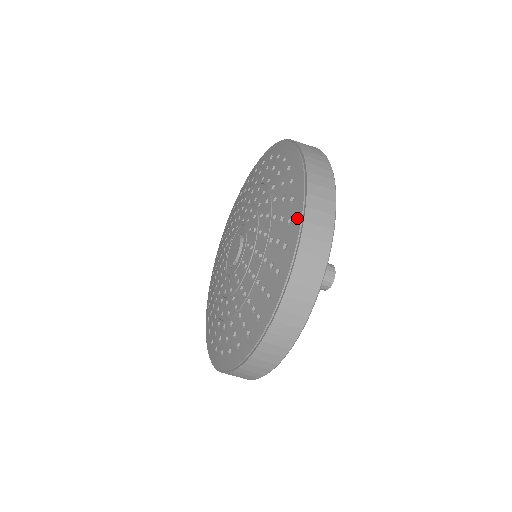
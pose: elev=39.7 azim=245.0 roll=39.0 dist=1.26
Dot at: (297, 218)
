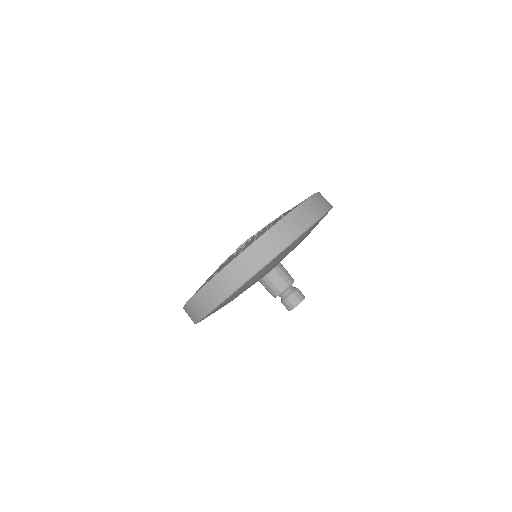
Dot at: occluded
